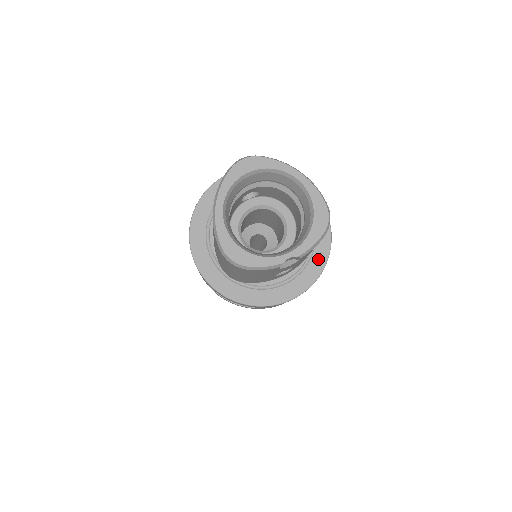
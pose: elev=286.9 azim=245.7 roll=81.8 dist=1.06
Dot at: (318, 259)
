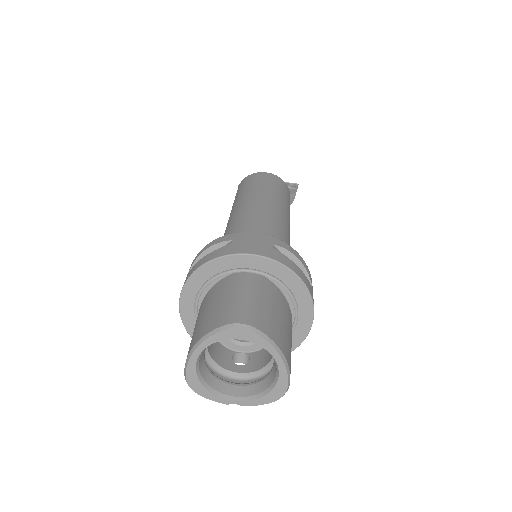
Dot at: occluded
